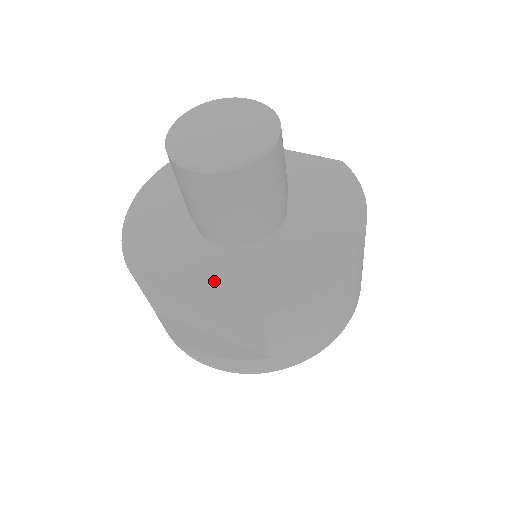
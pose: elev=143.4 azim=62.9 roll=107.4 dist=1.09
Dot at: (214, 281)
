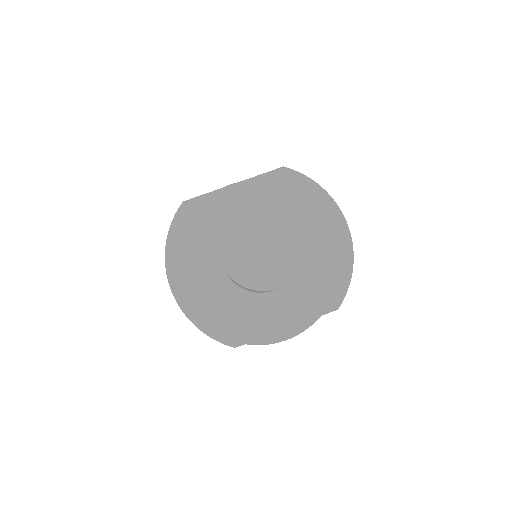
Dot at: (294, 312)
